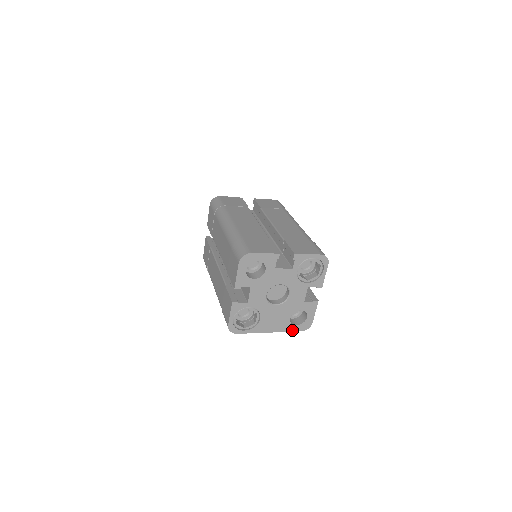
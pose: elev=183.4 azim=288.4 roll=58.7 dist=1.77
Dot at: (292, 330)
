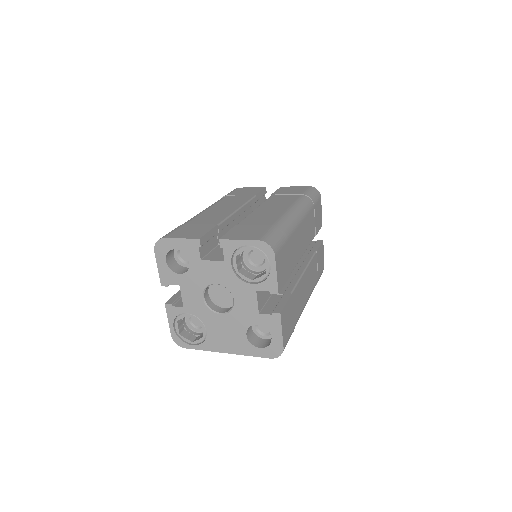
Dot at: (257, 354)
